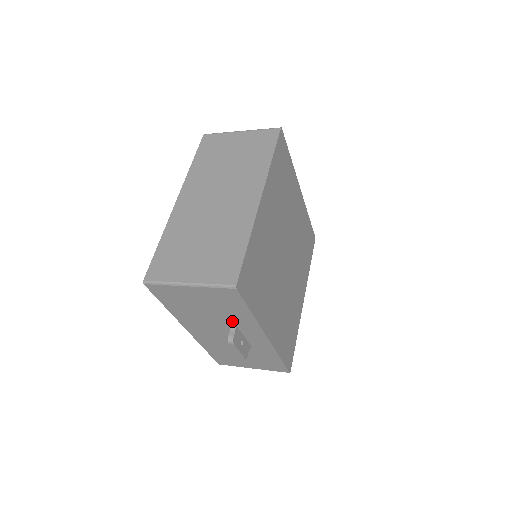
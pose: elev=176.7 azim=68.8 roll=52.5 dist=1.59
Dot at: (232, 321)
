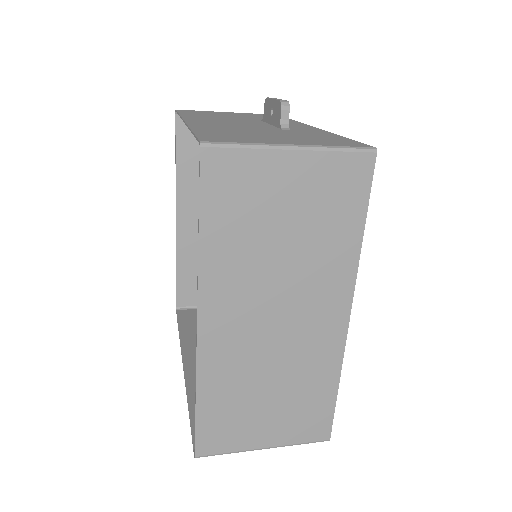
Dot at: occluded
